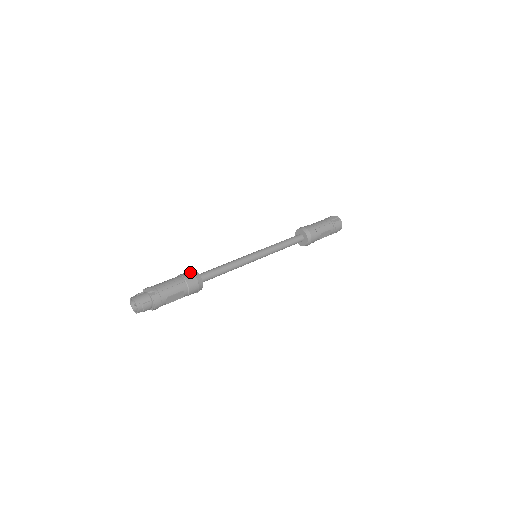
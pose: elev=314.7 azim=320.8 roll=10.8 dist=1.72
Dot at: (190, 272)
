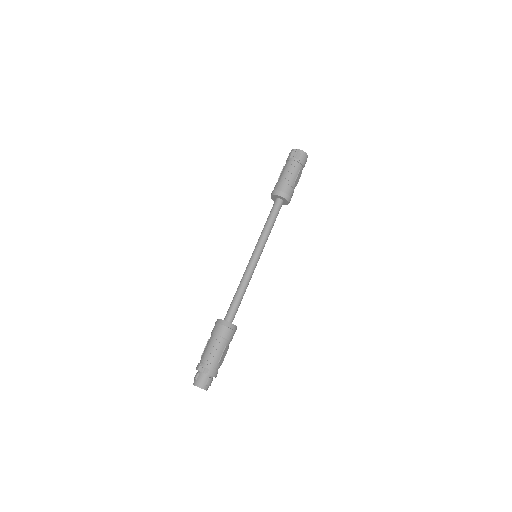
Dot at: (218, 325)
